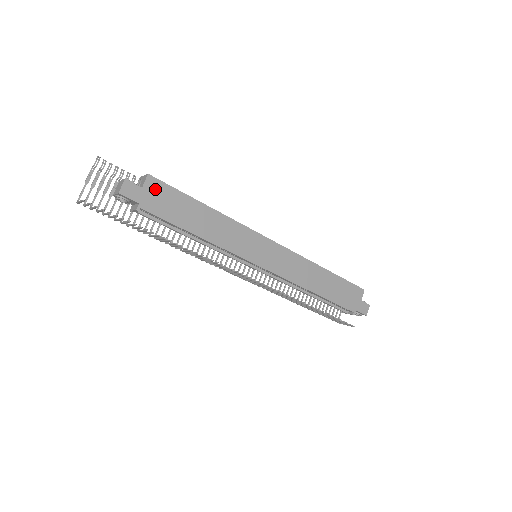
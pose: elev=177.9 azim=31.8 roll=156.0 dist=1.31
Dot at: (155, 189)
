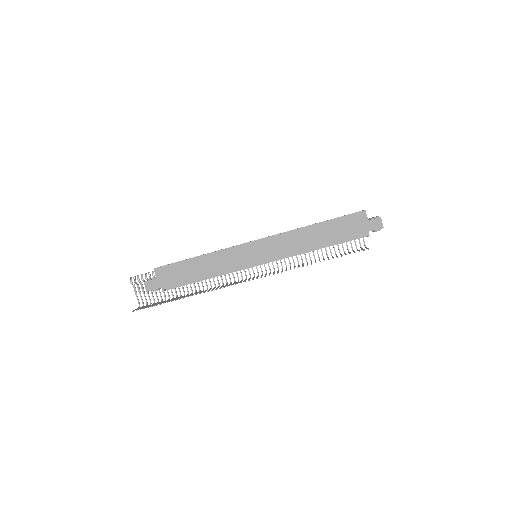
Dot at: (163, 273)
